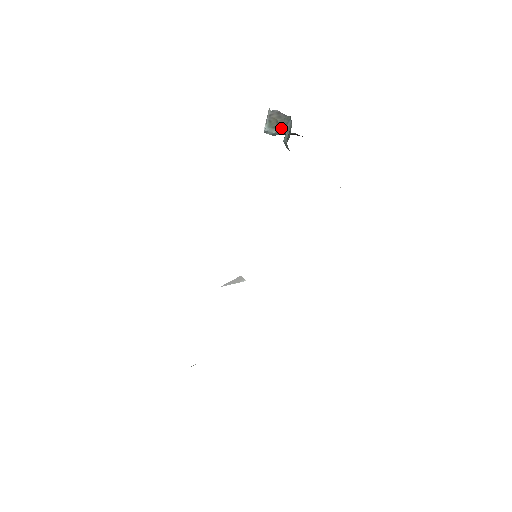
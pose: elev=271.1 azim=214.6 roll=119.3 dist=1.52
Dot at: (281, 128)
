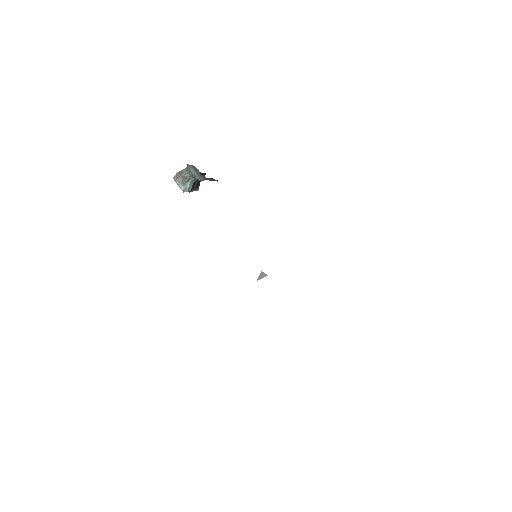
Dot at: (189, 179)
